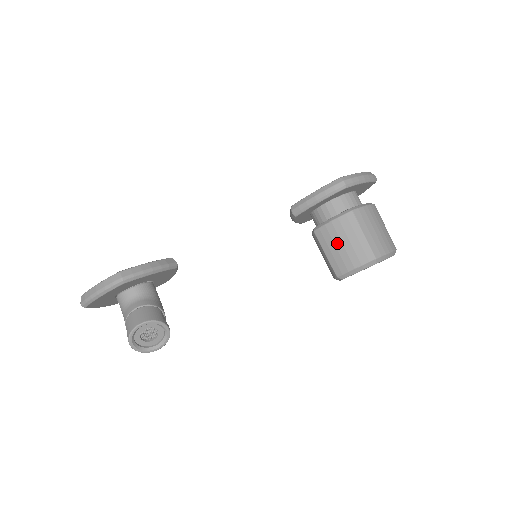
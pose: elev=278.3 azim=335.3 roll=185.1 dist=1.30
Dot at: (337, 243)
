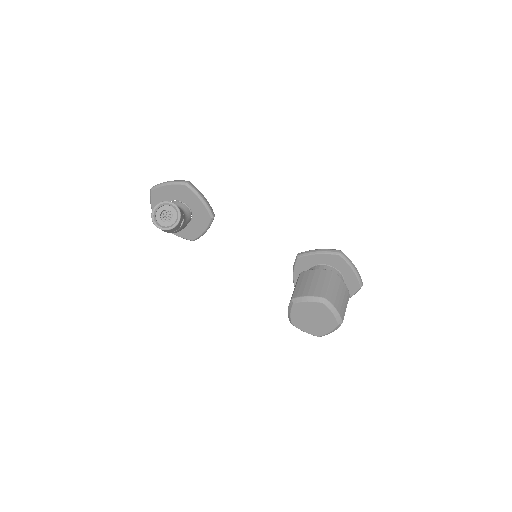
Dot at: (309, 280)
